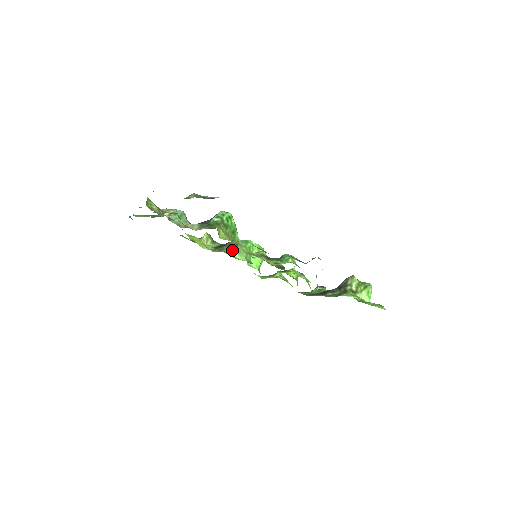
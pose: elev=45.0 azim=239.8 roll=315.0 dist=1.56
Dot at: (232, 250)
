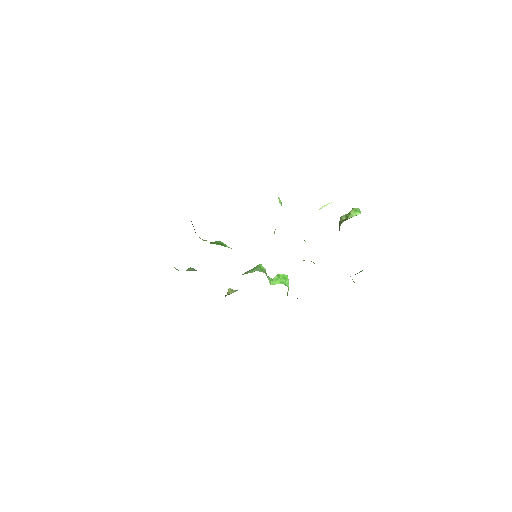
Dot at: occluded
